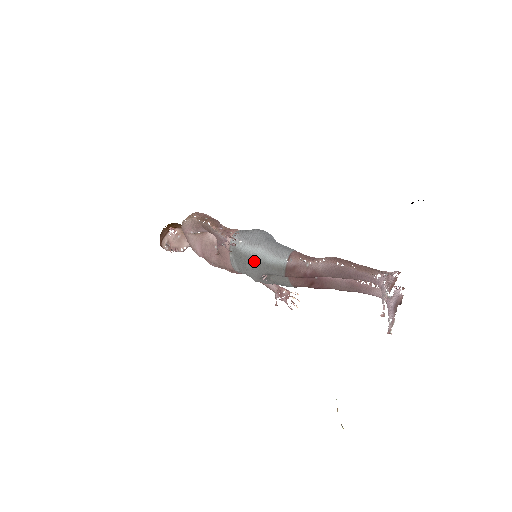
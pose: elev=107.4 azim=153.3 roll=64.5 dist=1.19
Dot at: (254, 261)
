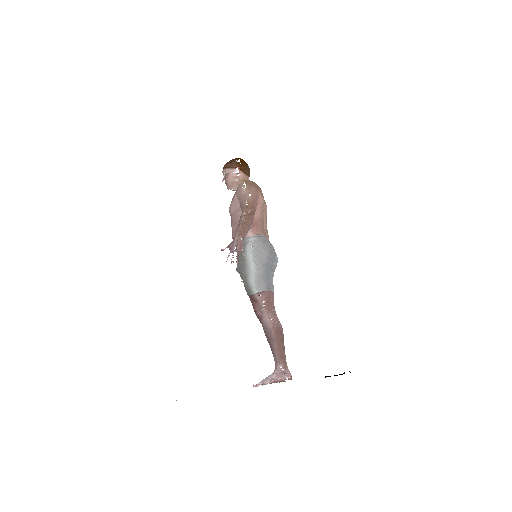
Dot at: (244, 268)
